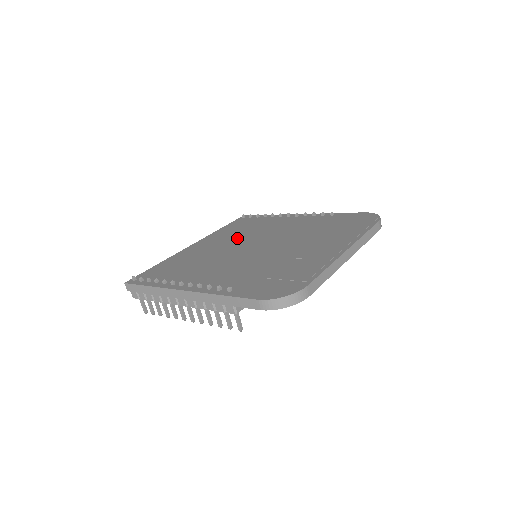
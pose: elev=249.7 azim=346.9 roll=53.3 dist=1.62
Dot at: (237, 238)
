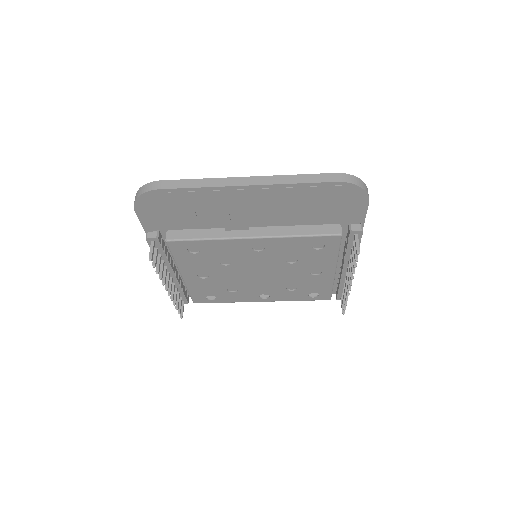
Dot at: occluded
